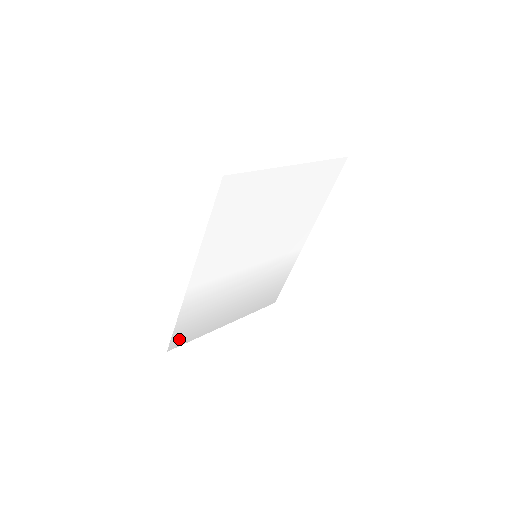
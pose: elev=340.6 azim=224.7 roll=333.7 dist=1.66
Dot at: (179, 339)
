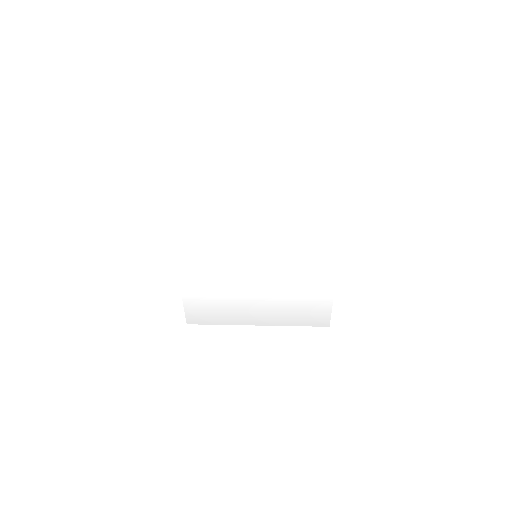
Dot at: (196, 316)
